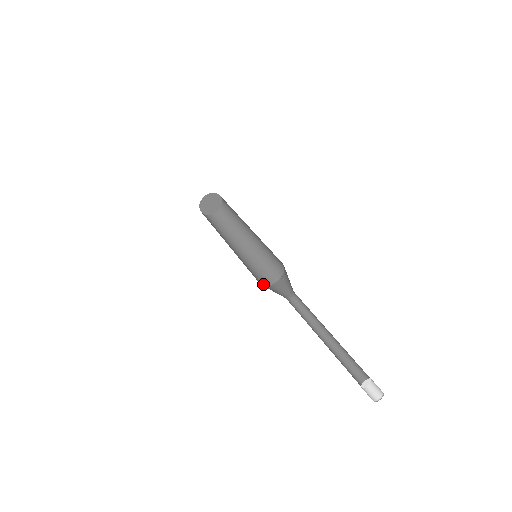
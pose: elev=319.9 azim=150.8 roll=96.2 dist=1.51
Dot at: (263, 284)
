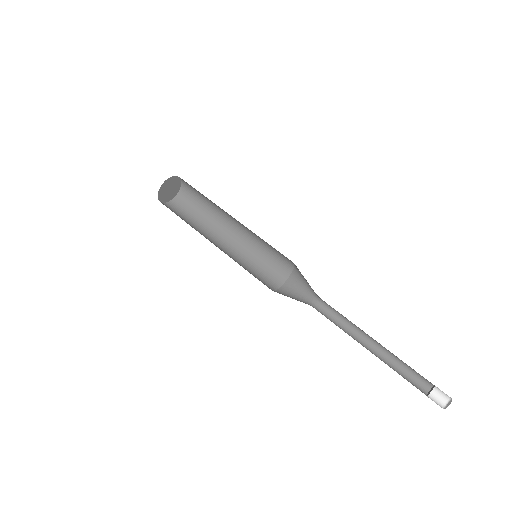
Dot at: (282, 281)
